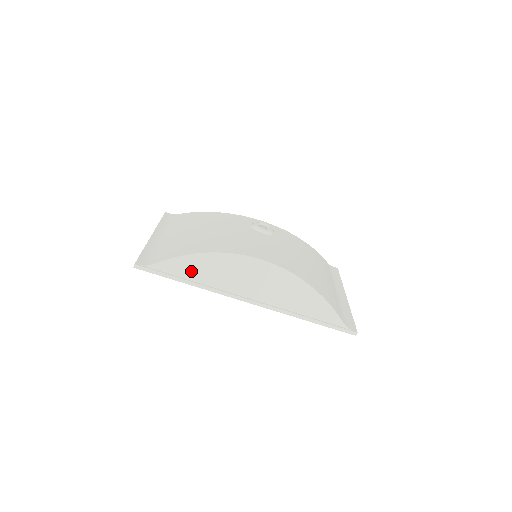
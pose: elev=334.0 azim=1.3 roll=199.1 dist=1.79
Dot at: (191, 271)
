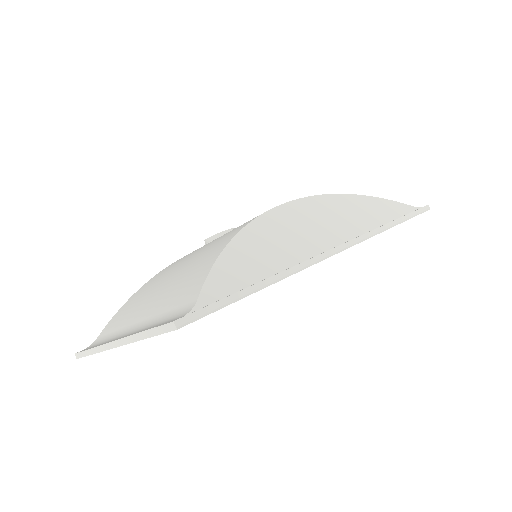
Dot at: (250, 268)
